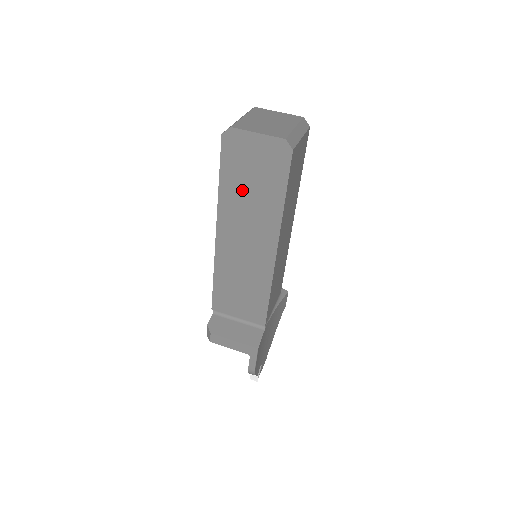
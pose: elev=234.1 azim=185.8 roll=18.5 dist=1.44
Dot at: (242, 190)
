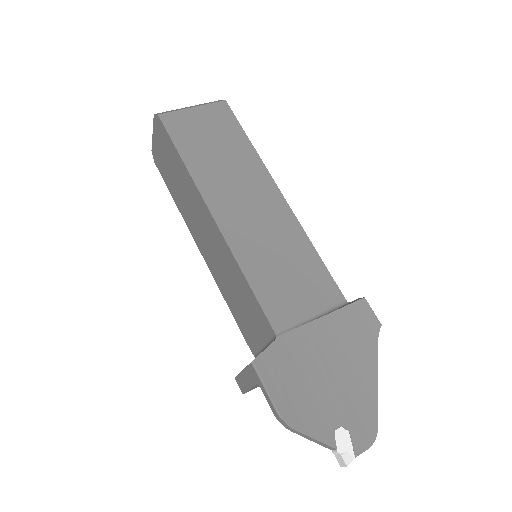
Dot at: (177, 188)
